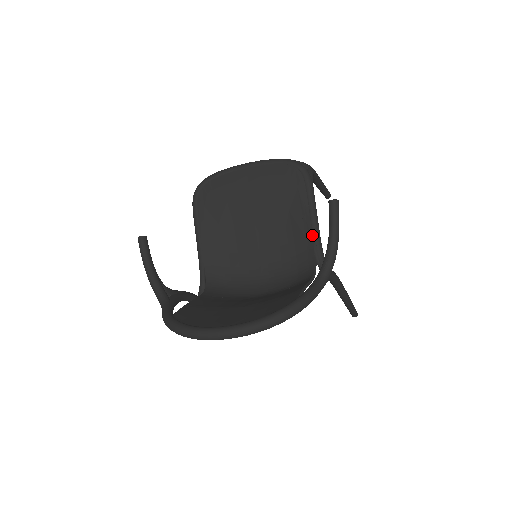
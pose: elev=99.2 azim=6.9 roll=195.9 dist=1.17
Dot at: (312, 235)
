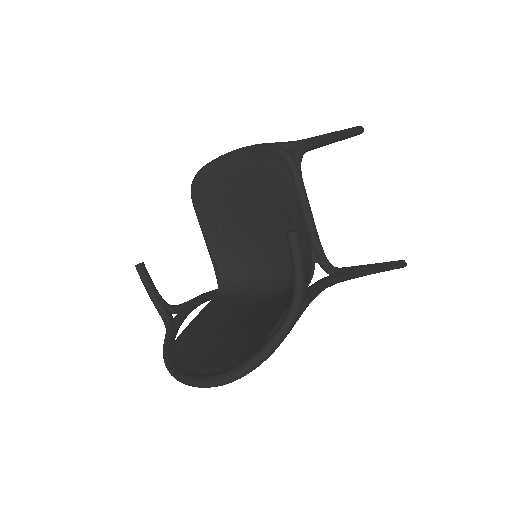
Dot at: (306, 232)
